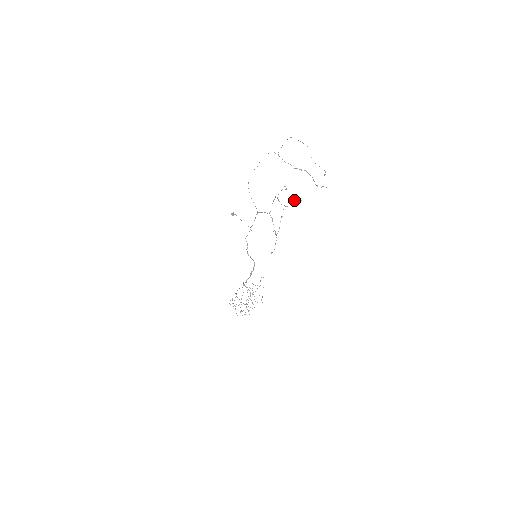
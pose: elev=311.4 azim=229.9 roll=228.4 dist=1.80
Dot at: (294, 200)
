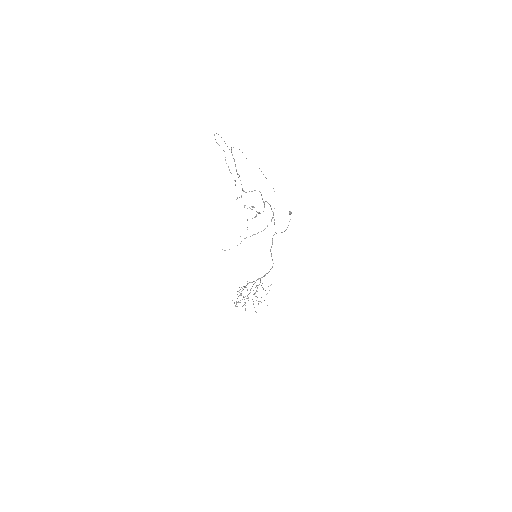
Dot at: (249, 207)
